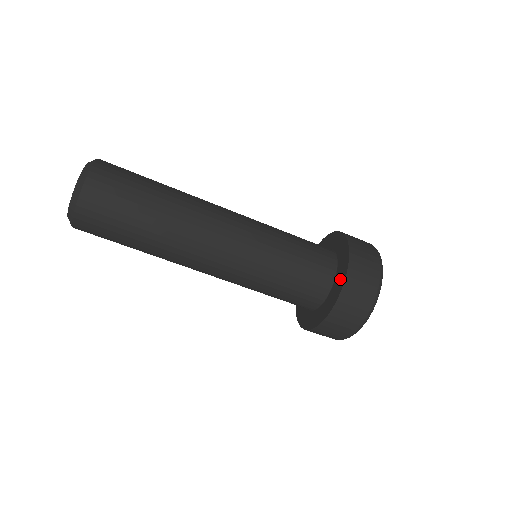
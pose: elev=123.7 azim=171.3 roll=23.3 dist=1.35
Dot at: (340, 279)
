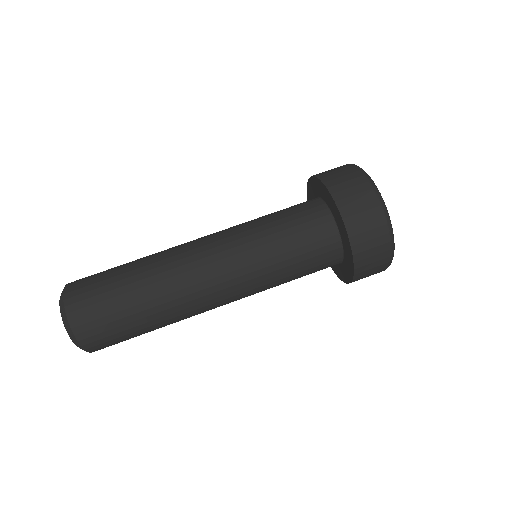
Dot at: (347, 247)
